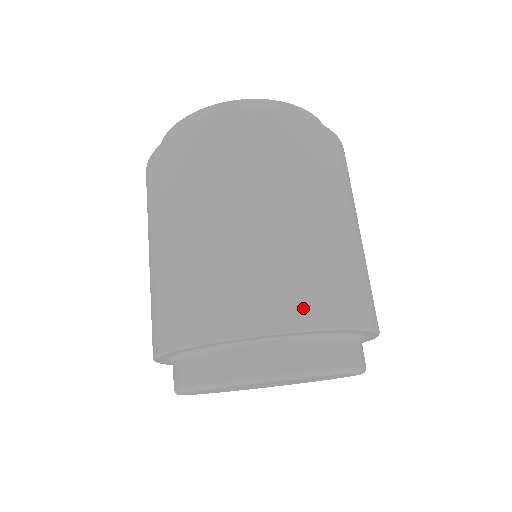
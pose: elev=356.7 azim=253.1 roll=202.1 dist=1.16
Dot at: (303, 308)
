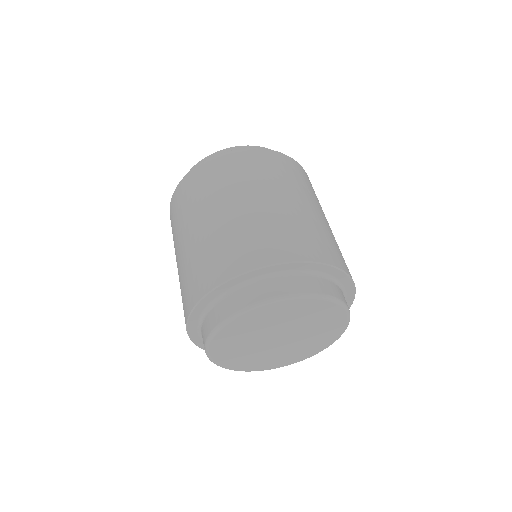
Dot at: (213, 275)
